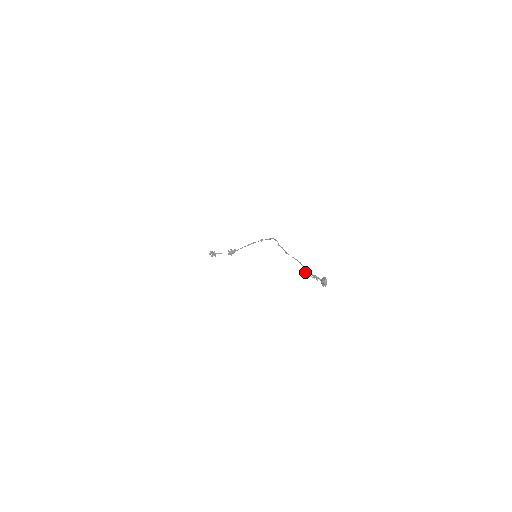
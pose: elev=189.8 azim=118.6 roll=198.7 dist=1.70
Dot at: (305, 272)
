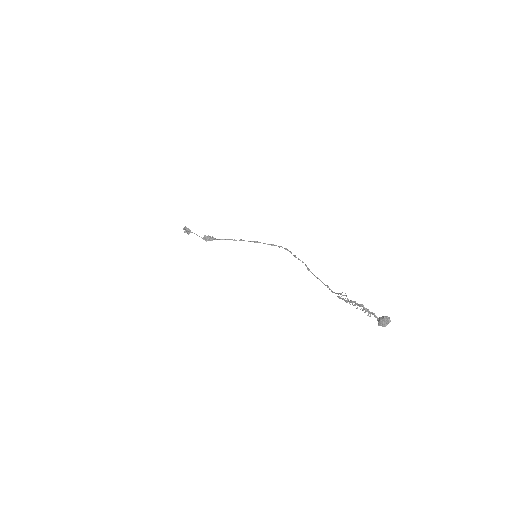
Dot at: occluded
